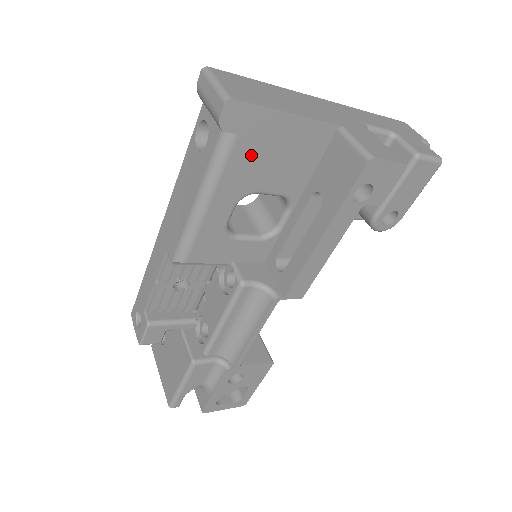
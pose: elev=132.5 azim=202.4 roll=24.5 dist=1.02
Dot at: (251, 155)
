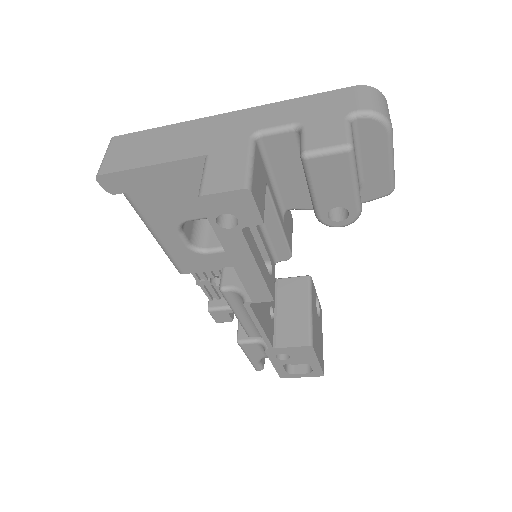
Dot at: (152, 201)
